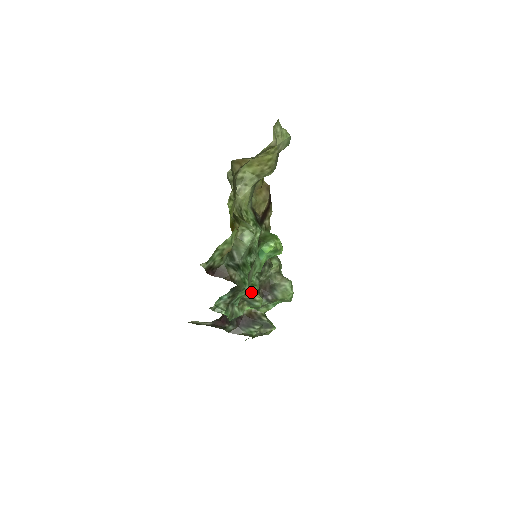
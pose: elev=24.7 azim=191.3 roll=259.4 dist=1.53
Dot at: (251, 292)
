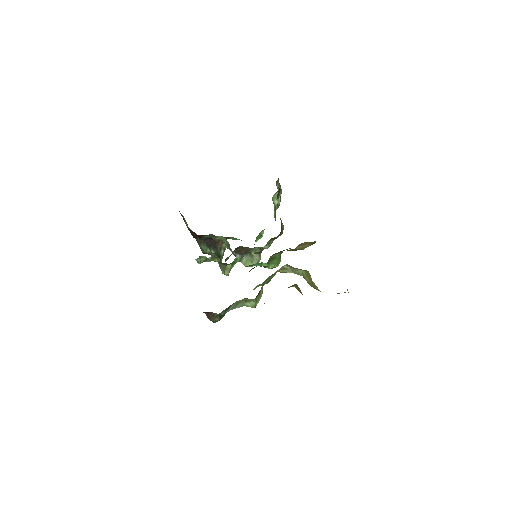
Dot at: (228, 267)
